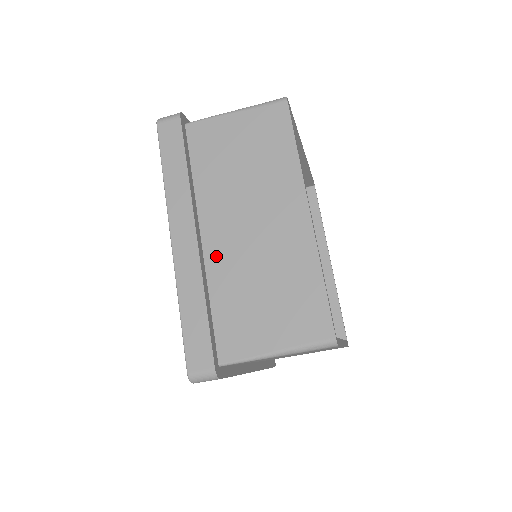
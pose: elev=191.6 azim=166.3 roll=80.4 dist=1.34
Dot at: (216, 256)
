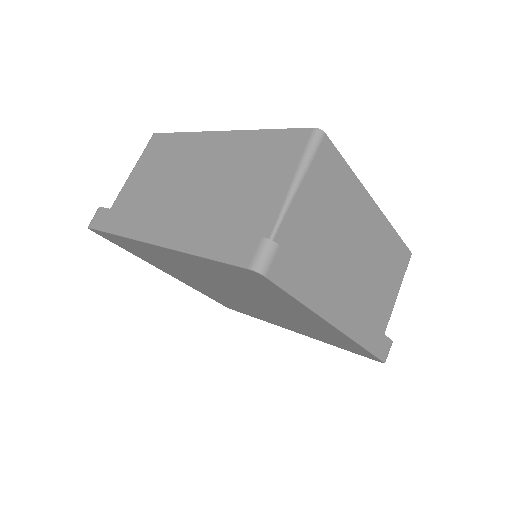
Dot at: (193, 215)
